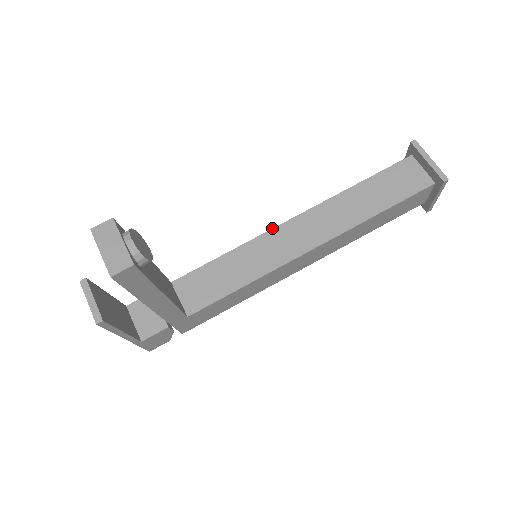
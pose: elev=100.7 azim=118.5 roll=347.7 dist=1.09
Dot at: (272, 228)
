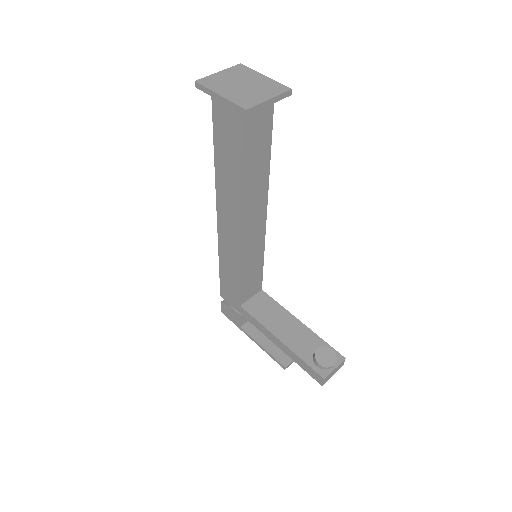
Dot at: (240, 245)
